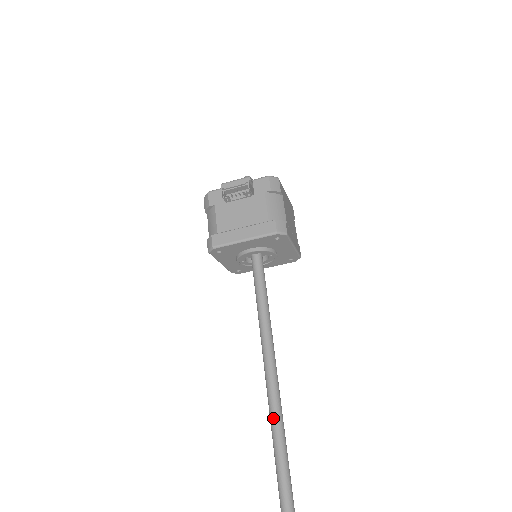
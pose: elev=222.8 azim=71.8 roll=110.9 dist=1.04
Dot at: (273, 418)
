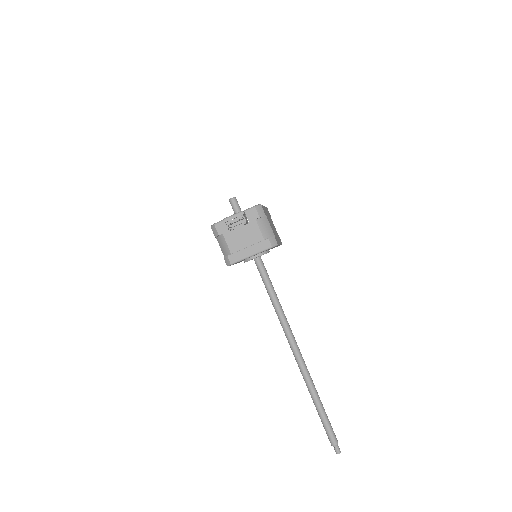
Dot at: (295, 353)
